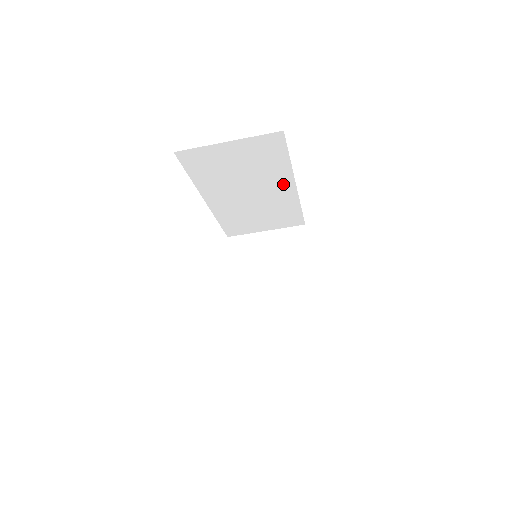
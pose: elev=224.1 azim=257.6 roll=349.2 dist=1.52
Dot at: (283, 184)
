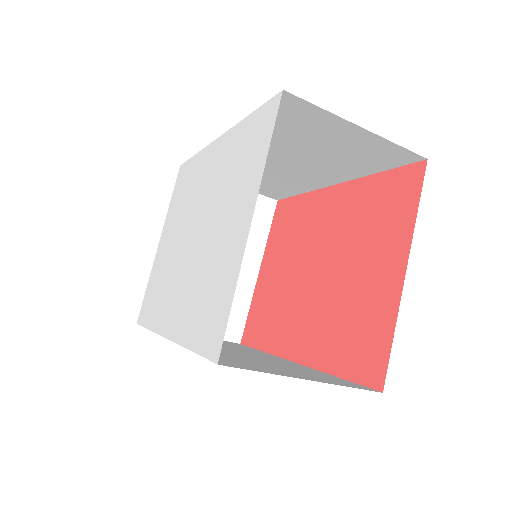
Dot at: (327, 177)
